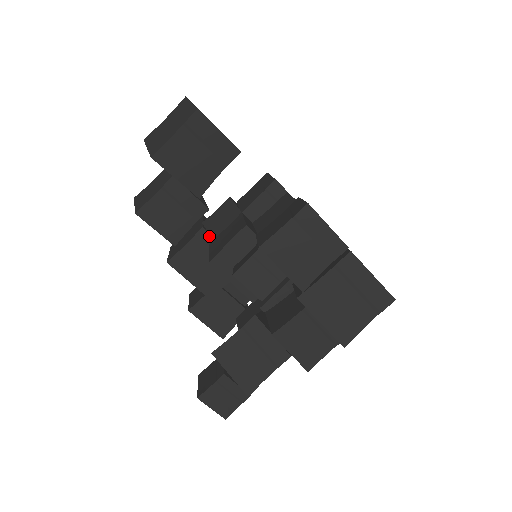
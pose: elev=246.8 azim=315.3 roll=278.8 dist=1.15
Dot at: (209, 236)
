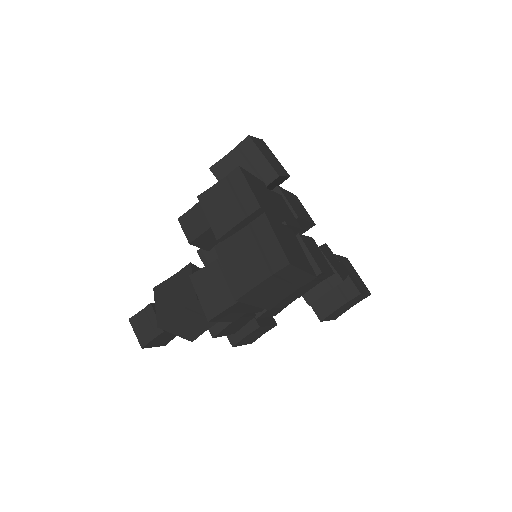
Dot at: occluded
